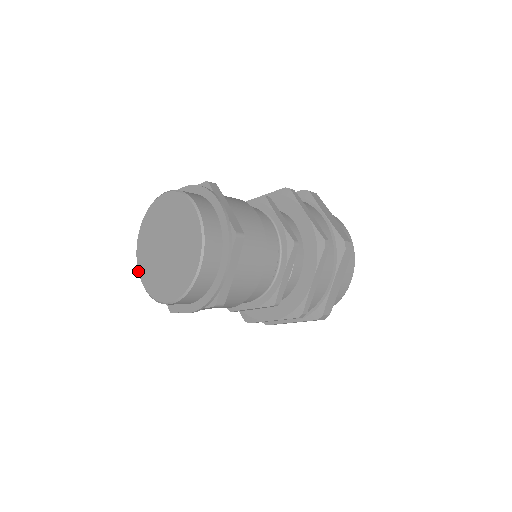
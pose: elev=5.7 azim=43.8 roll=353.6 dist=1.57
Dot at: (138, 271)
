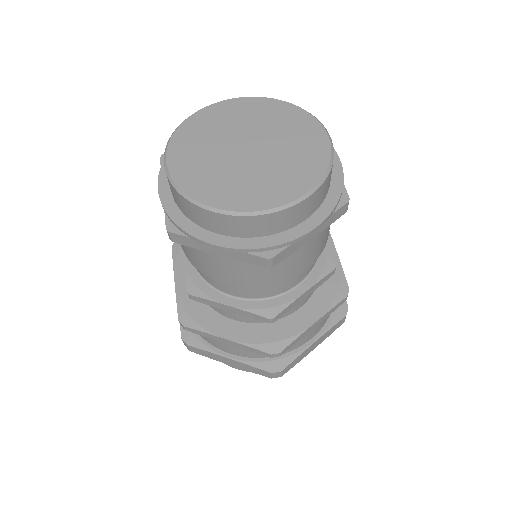
Dot at: (167, 148)
